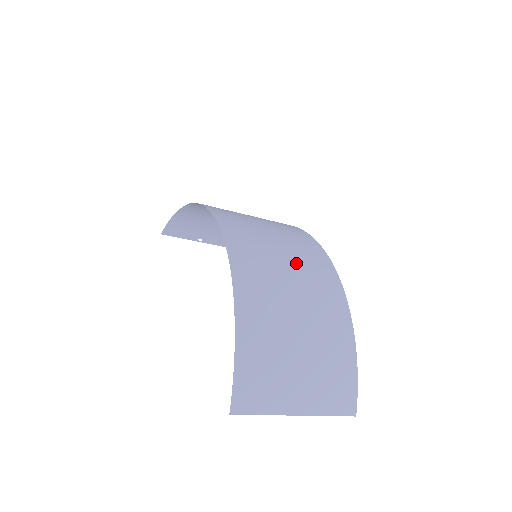
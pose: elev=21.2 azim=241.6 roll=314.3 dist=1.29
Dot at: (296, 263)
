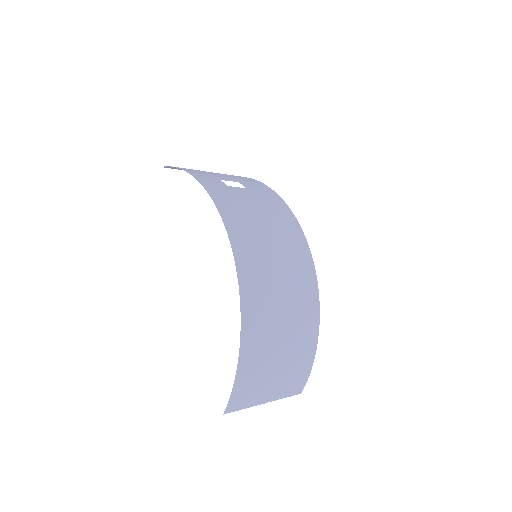
Dot at: (290, 291)
